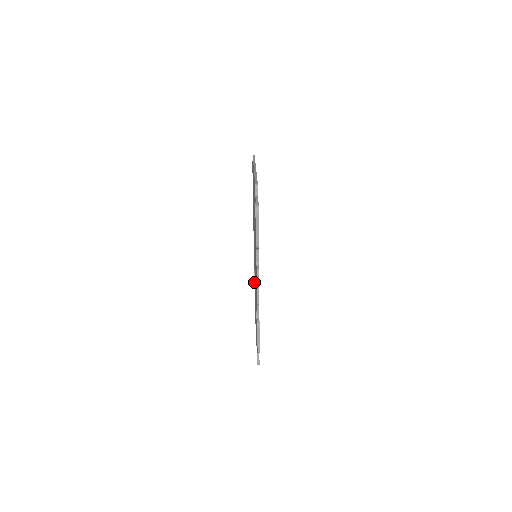
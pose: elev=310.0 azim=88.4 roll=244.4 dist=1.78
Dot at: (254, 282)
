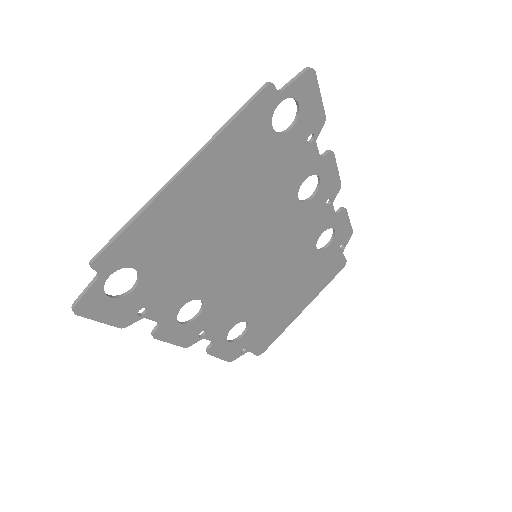
Dot at: (339, 234)
